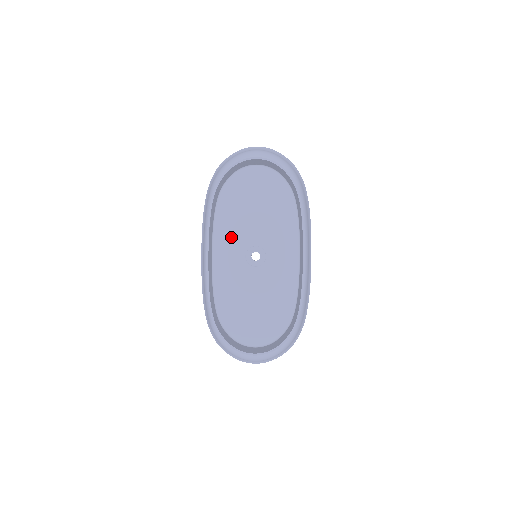
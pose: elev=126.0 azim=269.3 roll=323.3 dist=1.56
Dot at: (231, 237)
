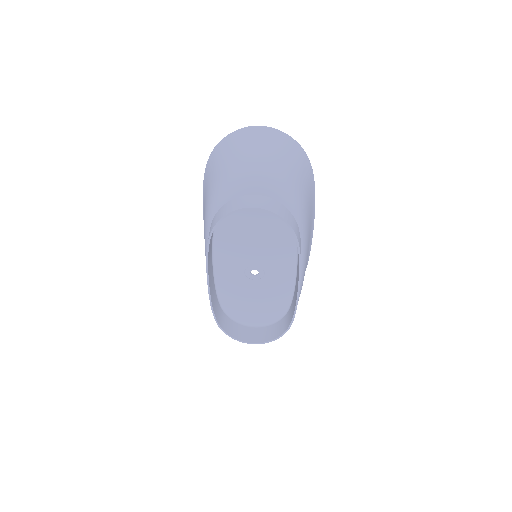
Dot at: (230, 257)
